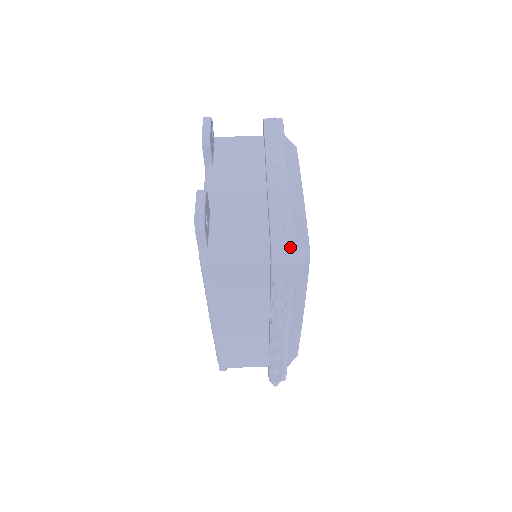
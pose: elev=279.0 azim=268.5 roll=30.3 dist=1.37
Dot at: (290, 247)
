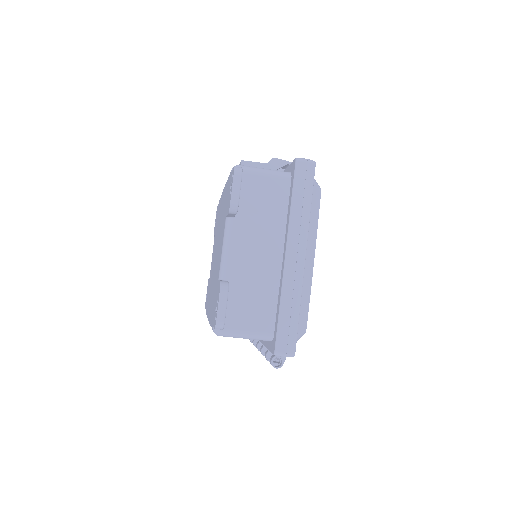
Dot at: (291, 346)
